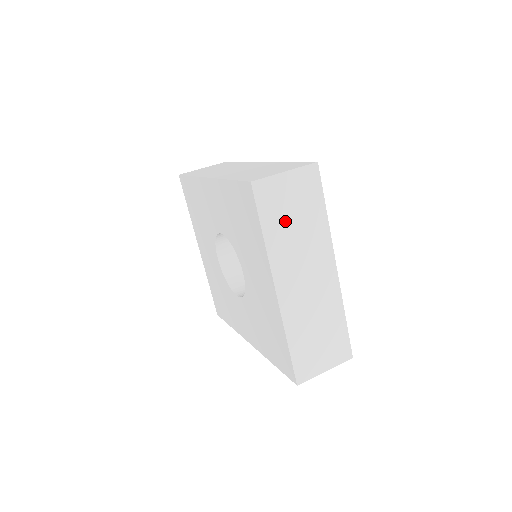
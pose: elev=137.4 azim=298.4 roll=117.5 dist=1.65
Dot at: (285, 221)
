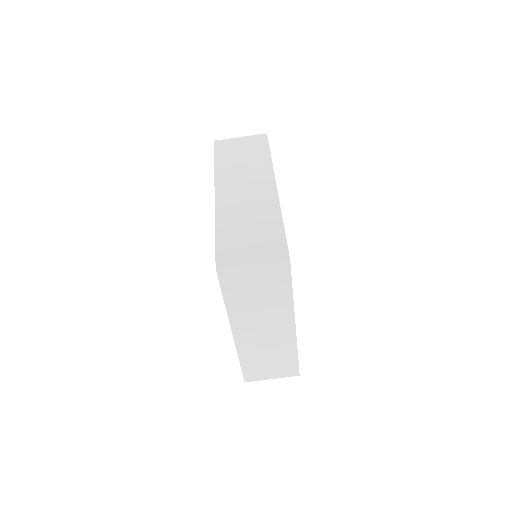
Dot at: (248, 295)
